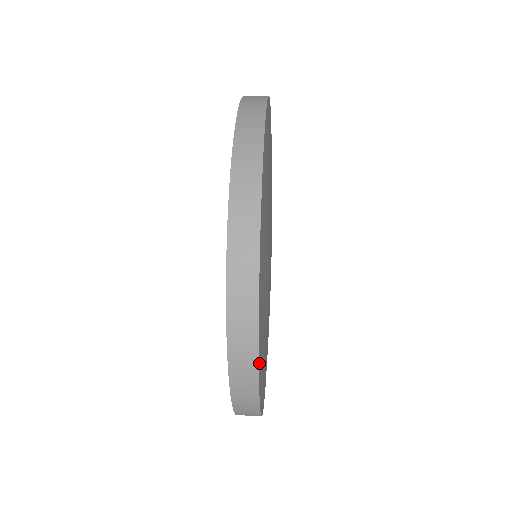
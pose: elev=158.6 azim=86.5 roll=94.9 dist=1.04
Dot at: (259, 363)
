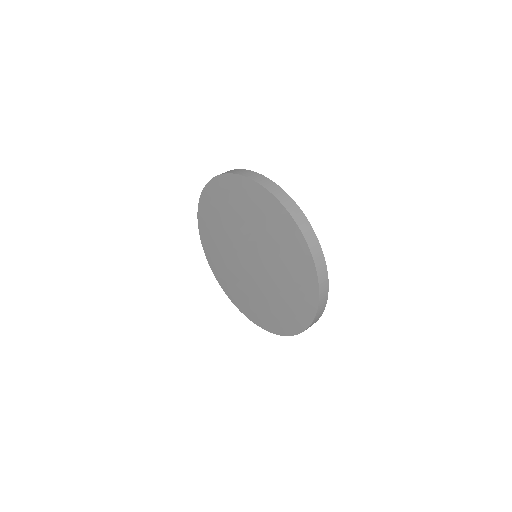
Dot at: occluded
